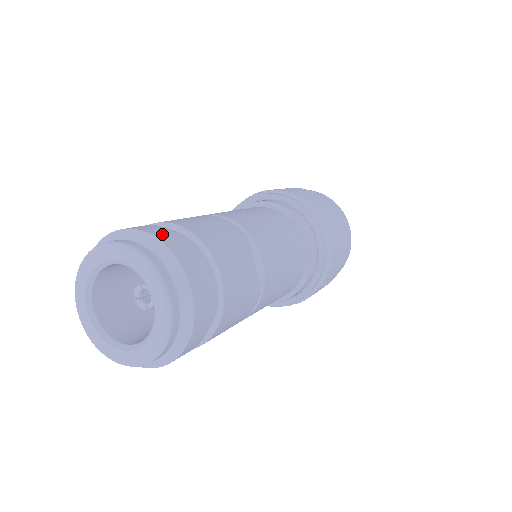
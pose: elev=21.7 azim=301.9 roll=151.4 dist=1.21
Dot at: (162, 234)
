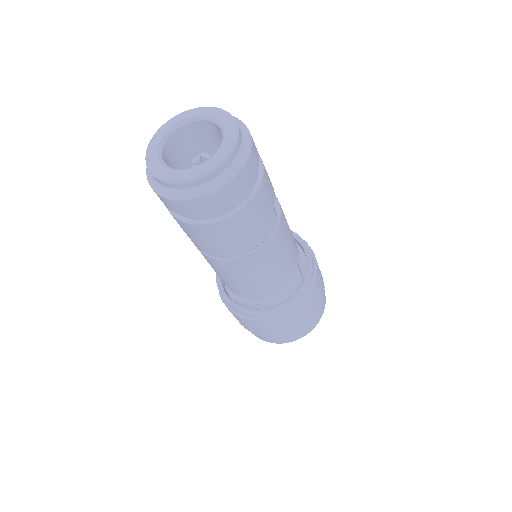
Dot at: occluded
